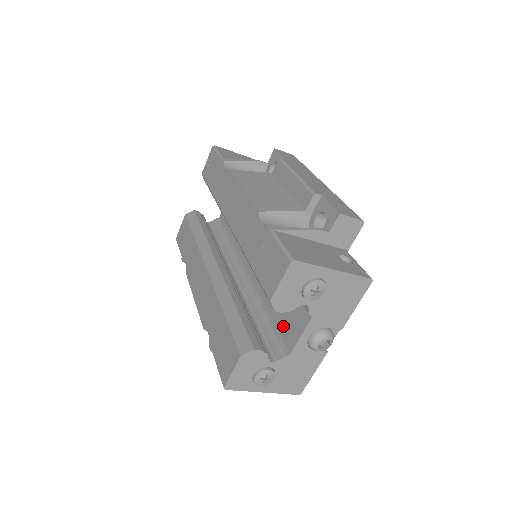
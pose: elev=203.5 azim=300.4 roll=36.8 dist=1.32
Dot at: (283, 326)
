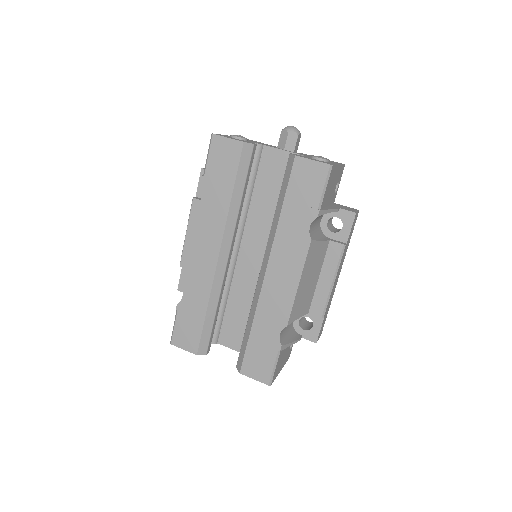
Dot at: (229, 328)
